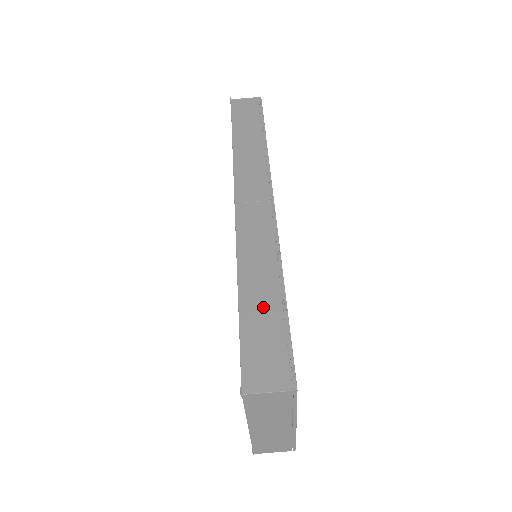
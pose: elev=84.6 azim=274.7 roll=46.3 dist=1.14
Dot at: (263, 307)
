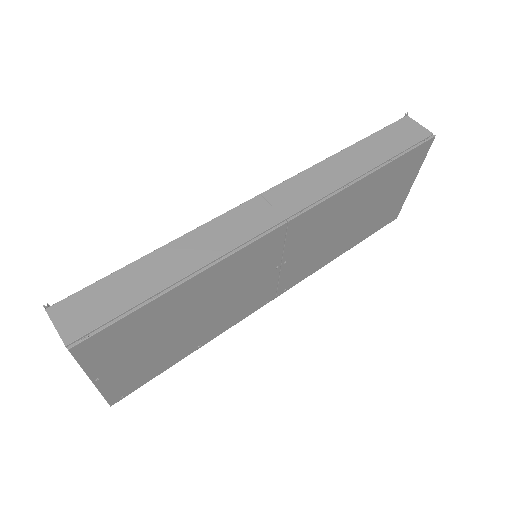
Dot at: (146, 279)
